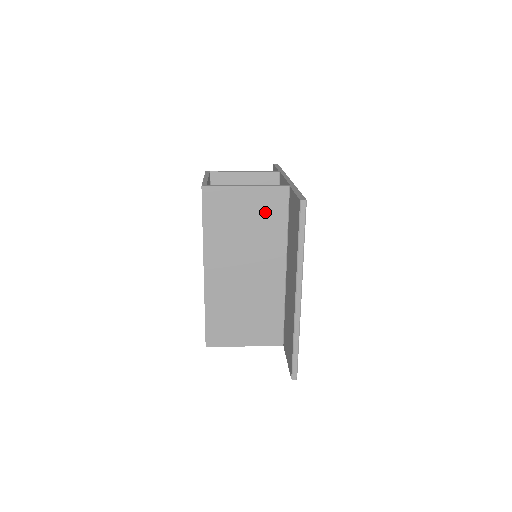
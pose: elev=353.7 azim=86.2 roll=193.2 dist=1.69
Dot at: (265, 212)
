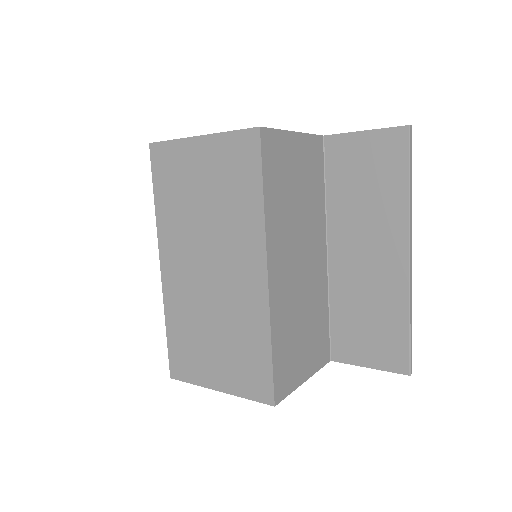
Dot at: (310, 171)
